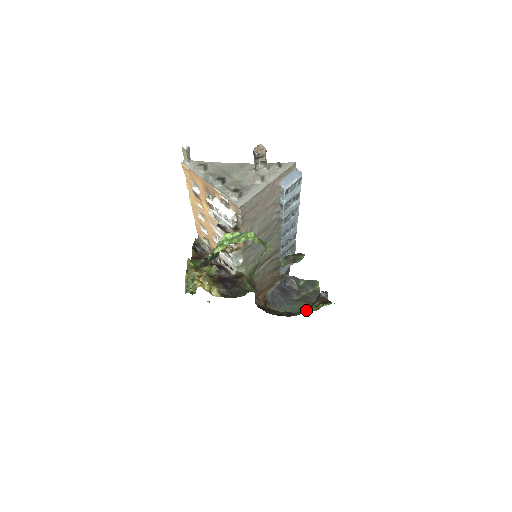
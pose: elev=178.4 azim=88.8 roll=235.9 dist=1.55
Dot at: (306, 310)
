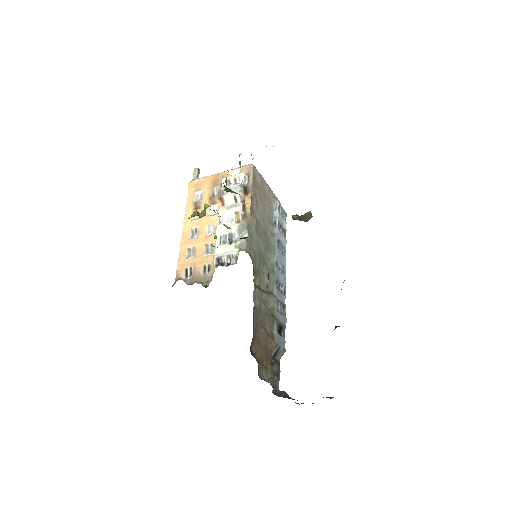
Dot at: occluded
